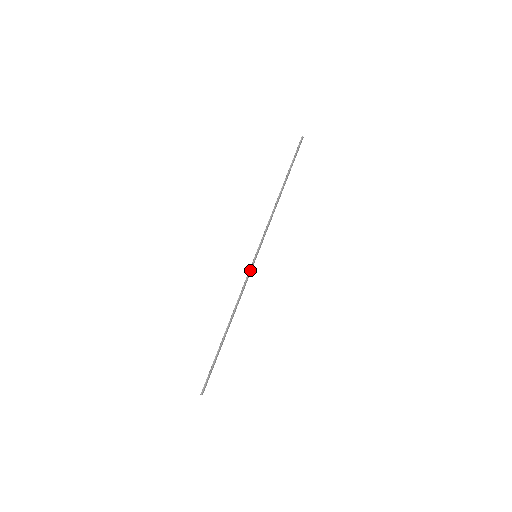
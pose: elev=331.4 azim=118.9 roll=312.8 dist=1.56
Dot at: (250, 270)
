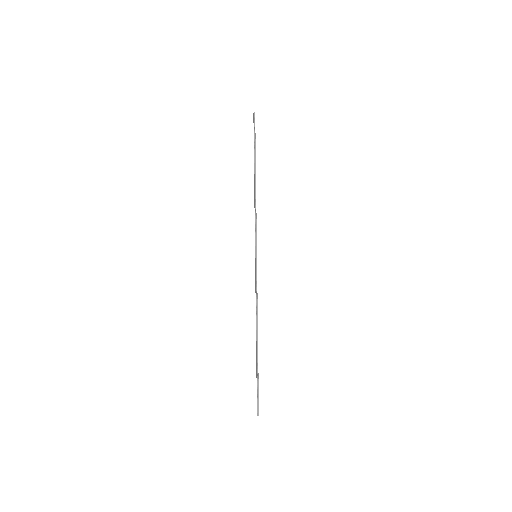
Dot at: occluded
